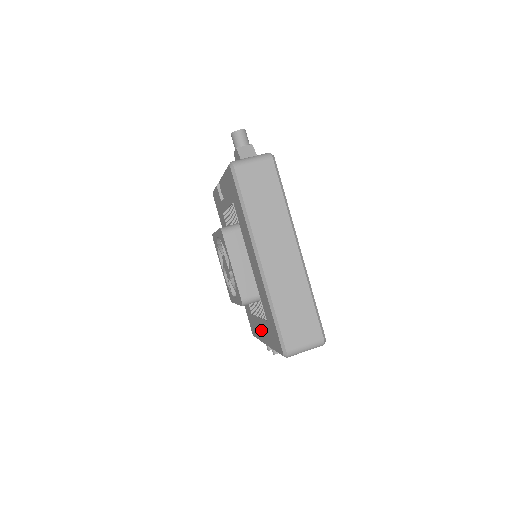
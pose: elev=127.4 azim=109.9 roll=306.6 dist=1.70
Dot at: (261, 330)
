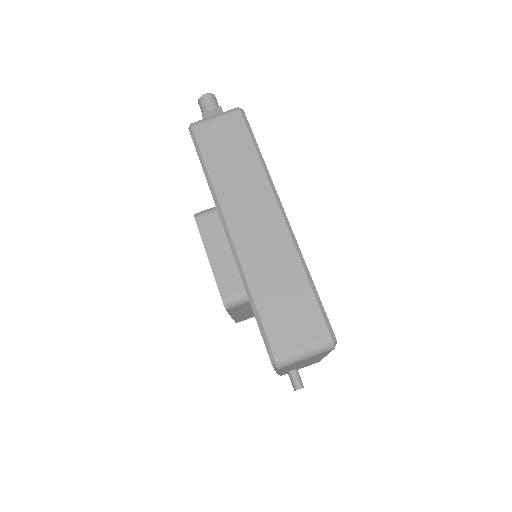
Dot at: occluded
